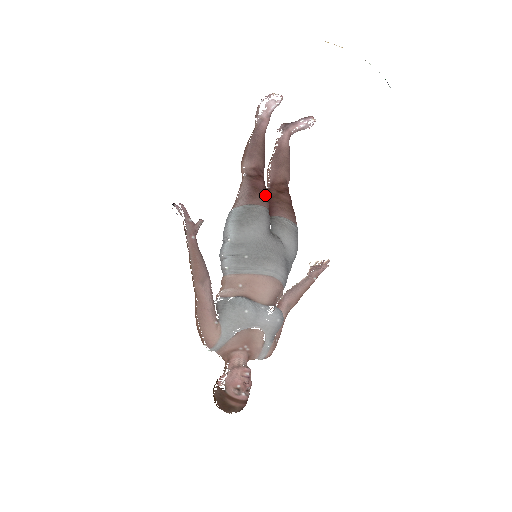
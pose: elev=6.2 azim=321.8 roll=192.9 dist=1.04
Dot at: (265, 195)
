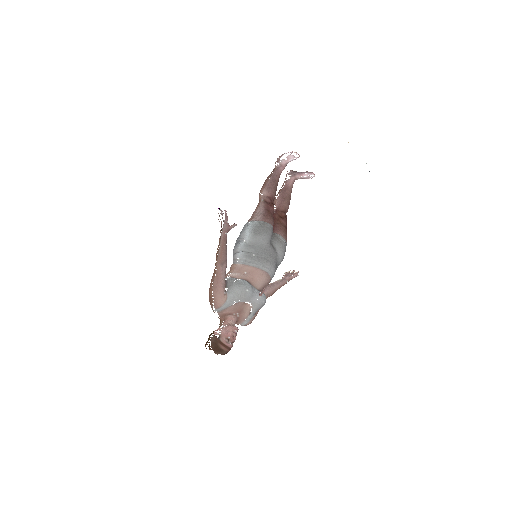
Dot at: (273, 217)
